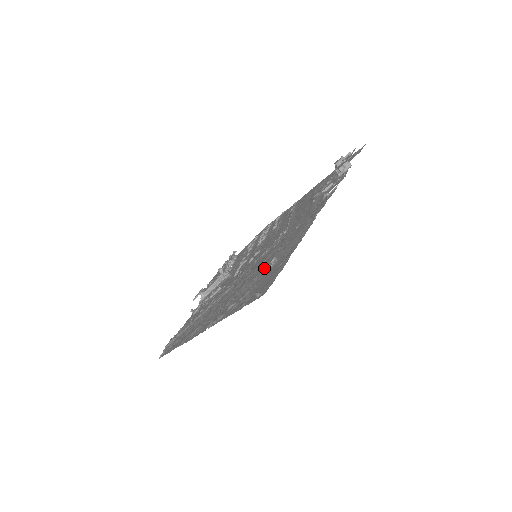
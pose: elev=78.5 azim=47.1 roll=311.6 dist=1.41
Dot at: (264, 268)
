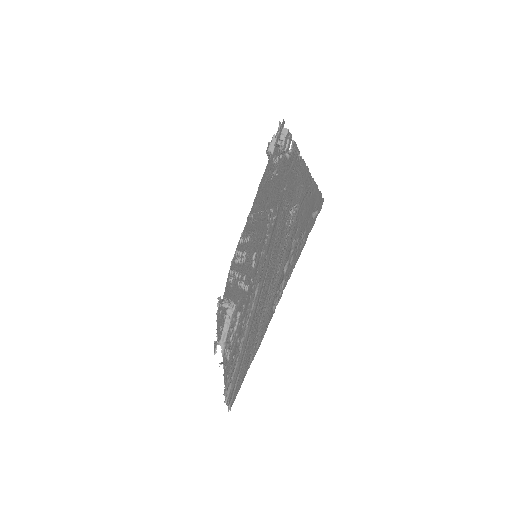
Dot at: (287, 225)
